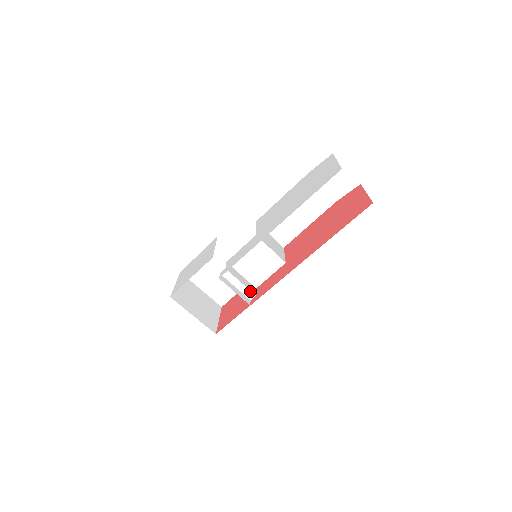
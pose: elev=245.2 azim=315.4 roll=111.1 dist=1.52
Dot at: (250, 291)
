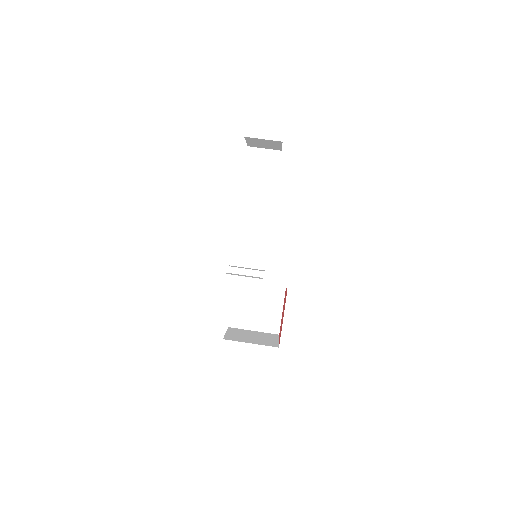
Dot at: (257, 271)
